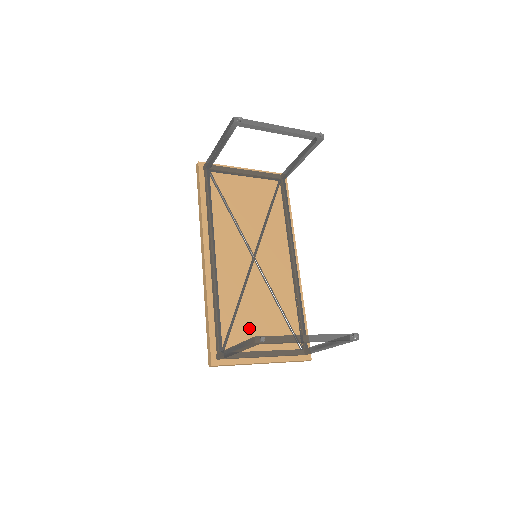
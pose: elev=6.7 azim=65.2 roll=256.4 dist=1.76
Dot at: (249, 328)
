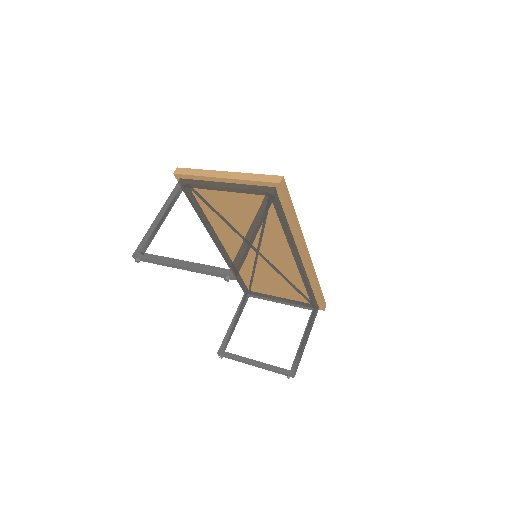
Dot at: (266, 285)
